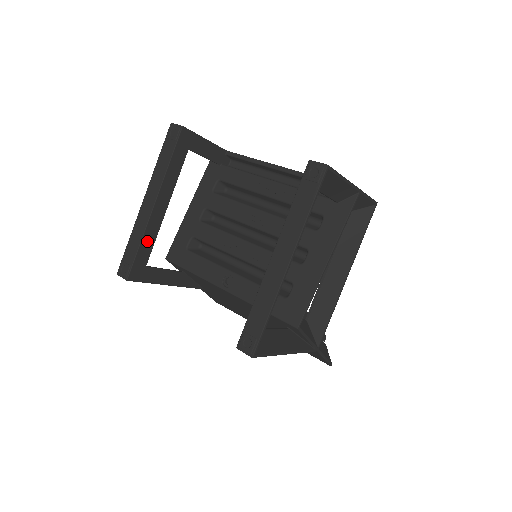
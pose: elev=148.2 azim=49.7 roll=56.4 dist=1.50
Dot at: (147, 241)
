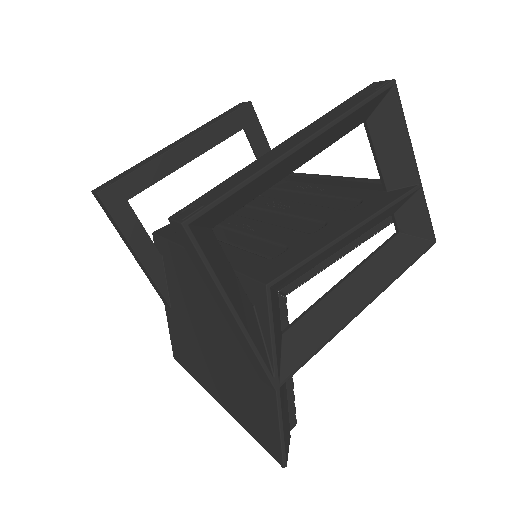
Dot at: (147, 174)
